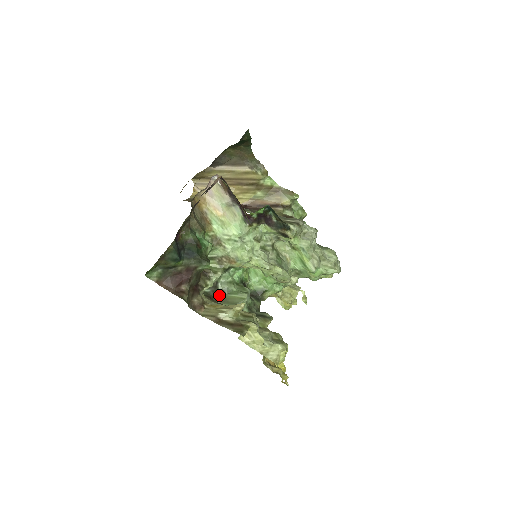
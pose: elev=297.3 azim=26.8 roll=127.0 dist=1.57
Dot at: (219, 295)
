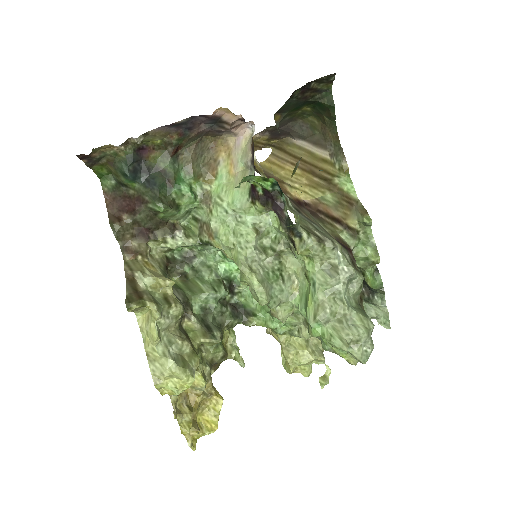
Dot at: (186, 271)
